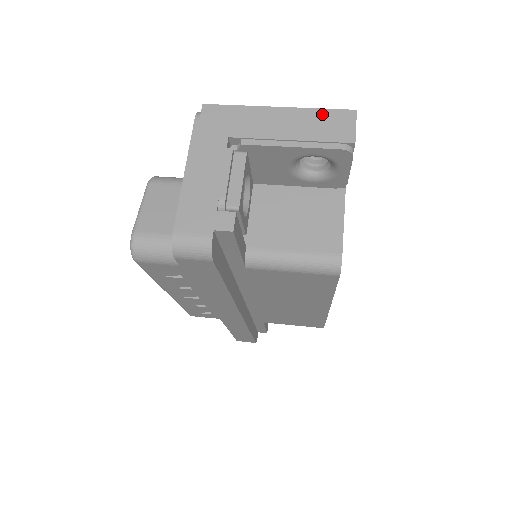
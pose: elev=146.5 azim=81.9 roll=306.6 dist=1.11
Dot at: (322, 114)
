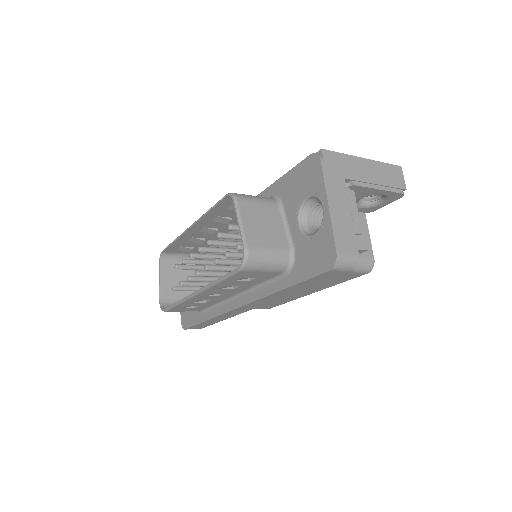
Dot at: (387, 167)
